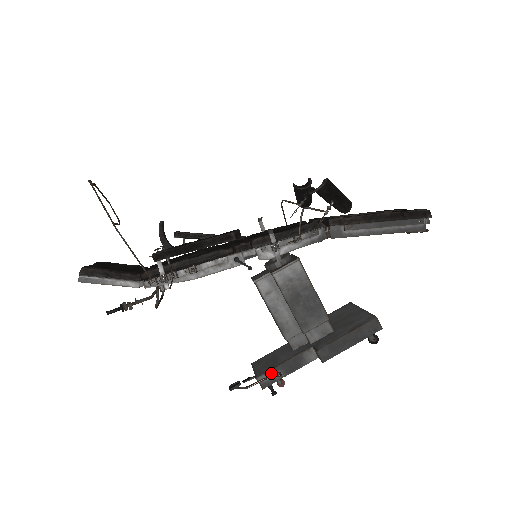
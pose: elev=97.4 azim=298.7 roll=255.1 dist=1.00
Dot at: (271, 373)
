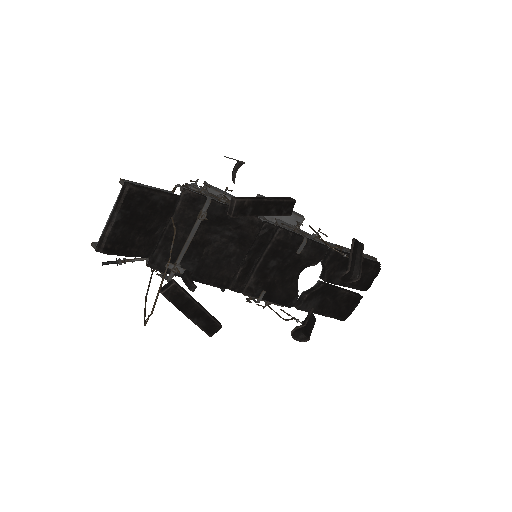
Dot at: occluded
